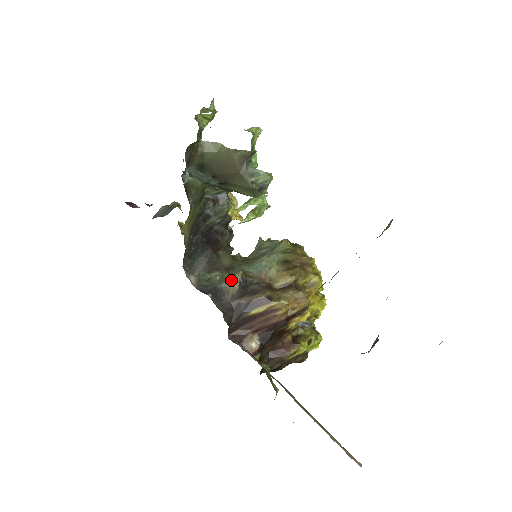
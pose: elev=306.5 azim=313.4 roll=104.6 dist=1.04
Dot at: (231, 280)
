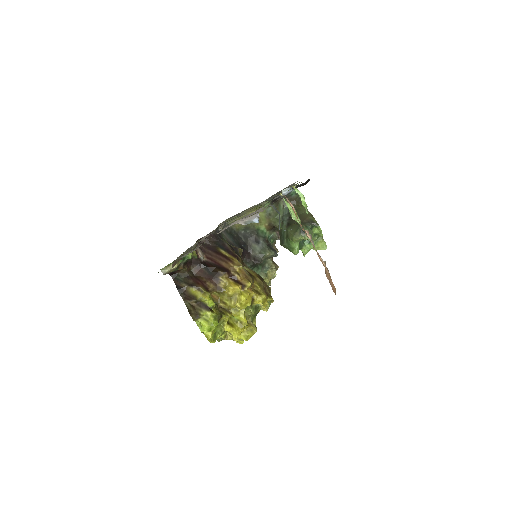
Dot at: occluded
